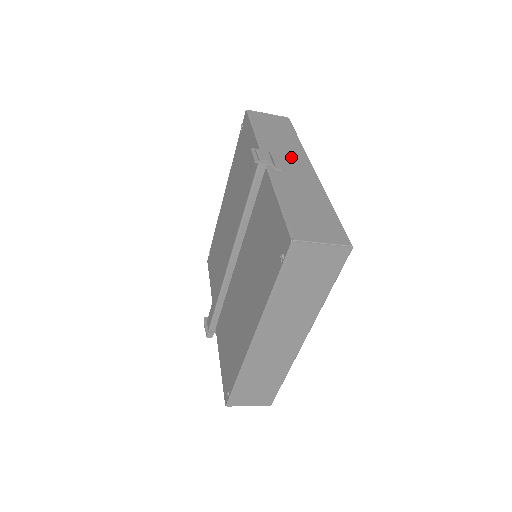
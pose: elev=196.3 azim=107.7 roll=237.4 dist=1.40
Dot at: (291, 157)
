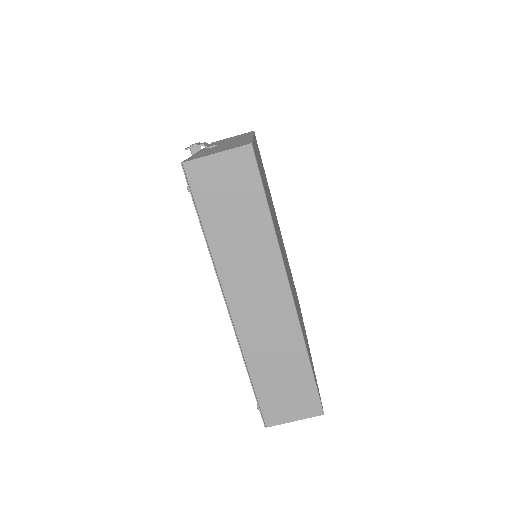
Dot at: occluded
